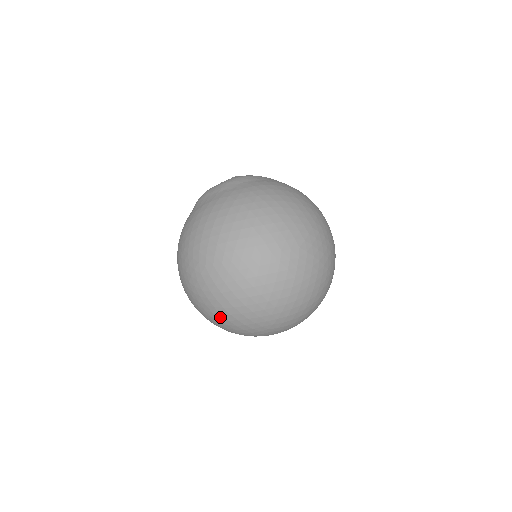
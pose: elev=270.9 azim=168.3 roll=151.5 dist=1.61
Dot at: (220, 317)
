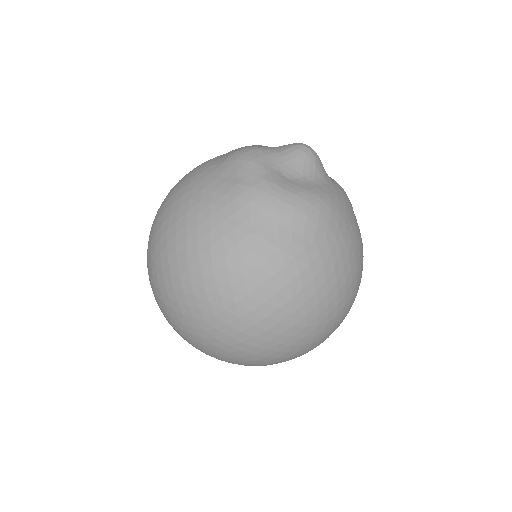
Dot at: (179, 334)
